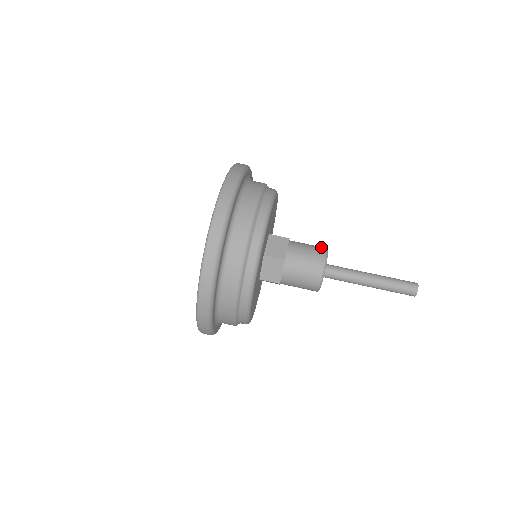
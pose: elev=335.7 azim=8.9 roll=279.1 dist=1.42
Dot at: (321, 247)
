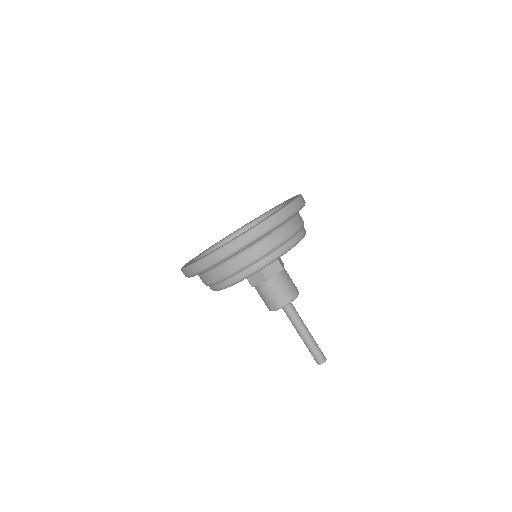
Dot at: occluded
